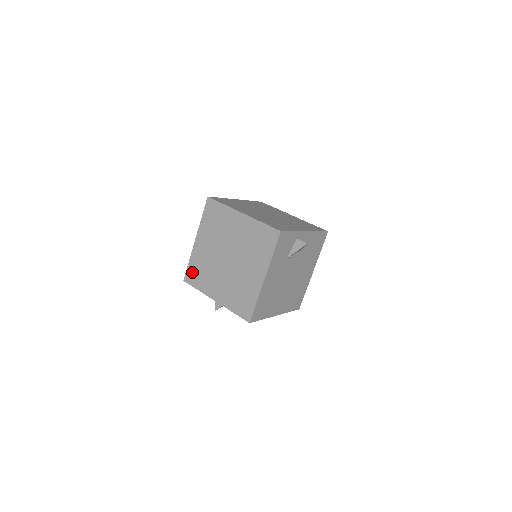
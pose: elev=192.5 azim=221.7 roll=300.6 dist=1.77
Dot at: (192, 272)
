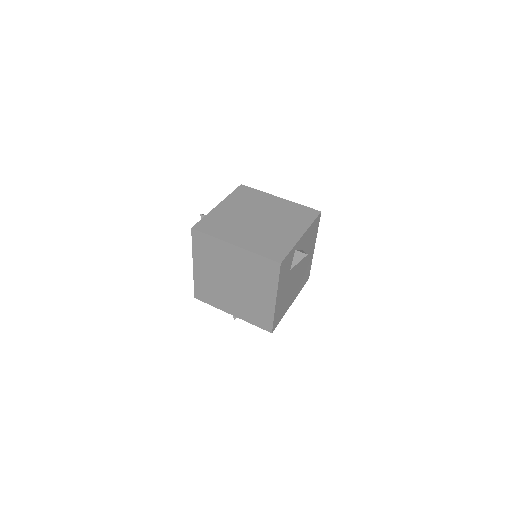
Dot at: (200, 292)
